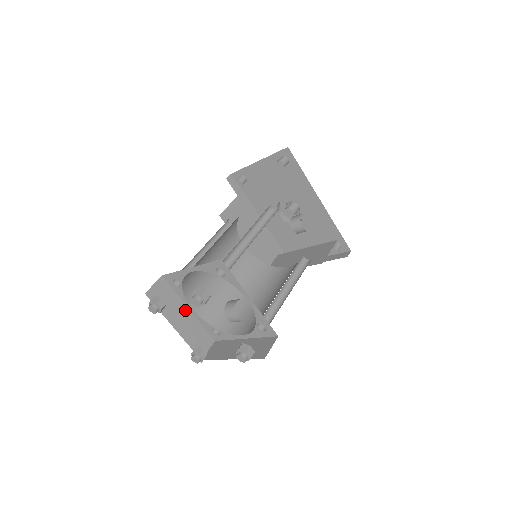
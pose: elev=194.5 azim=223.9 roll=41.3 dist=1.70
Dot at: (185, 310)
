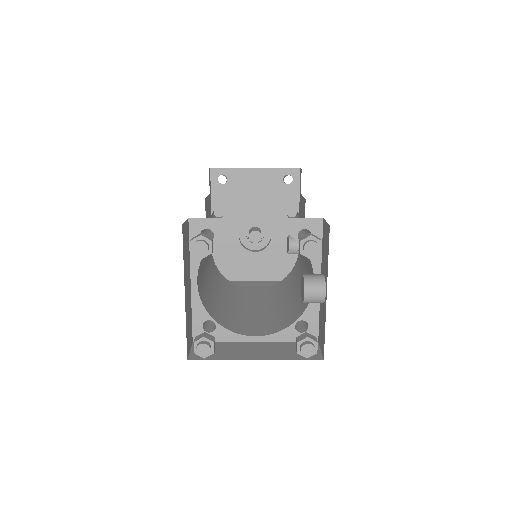
Dot at: (189, 280)
